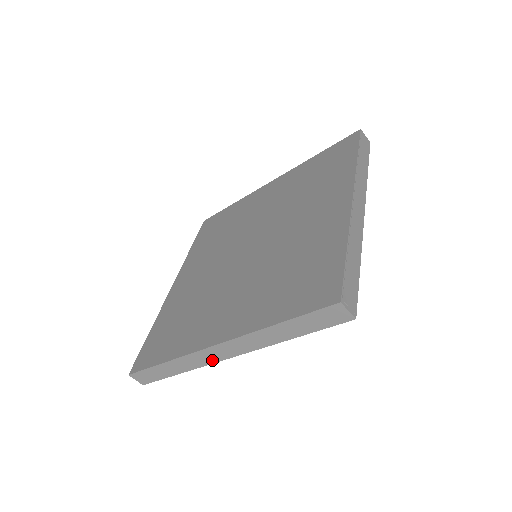
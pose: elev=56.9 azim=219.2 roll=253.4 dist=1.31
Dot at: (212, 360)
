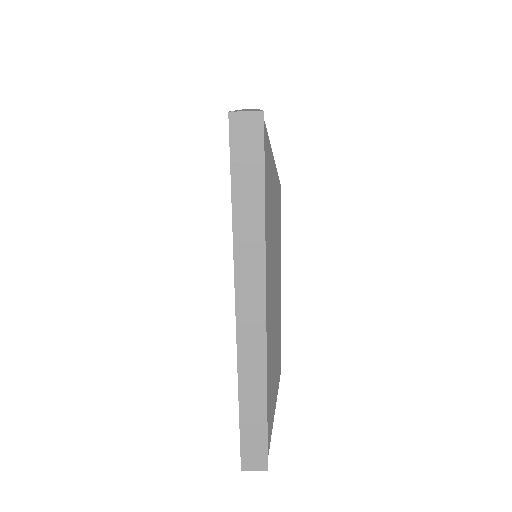
Dot at: (260, 341)
